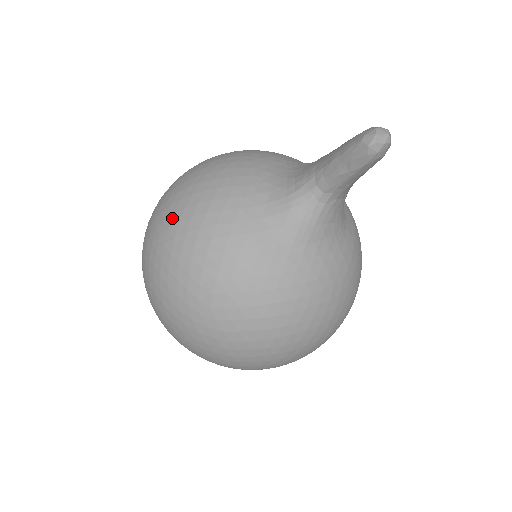
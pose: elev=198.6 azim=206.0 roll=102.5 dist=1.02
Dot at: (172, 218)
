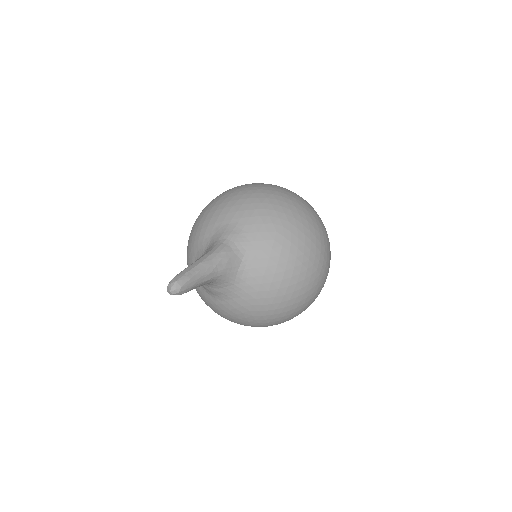
Dot at: occluded
